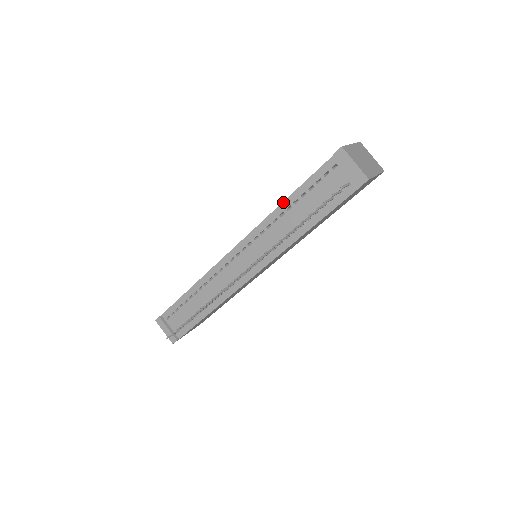
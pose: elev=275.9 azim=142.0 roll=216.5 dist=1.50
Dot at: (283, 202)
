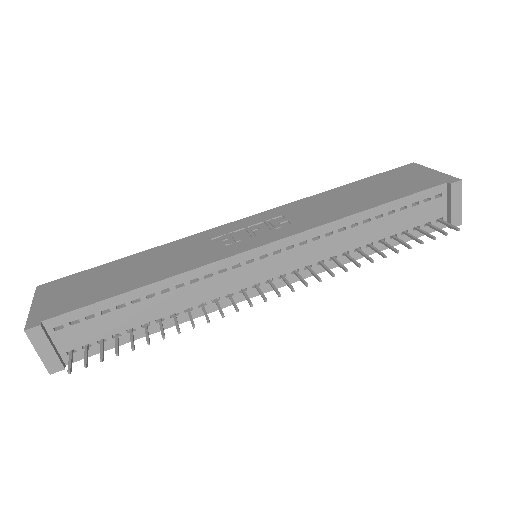
Dot at: (365, 211)
